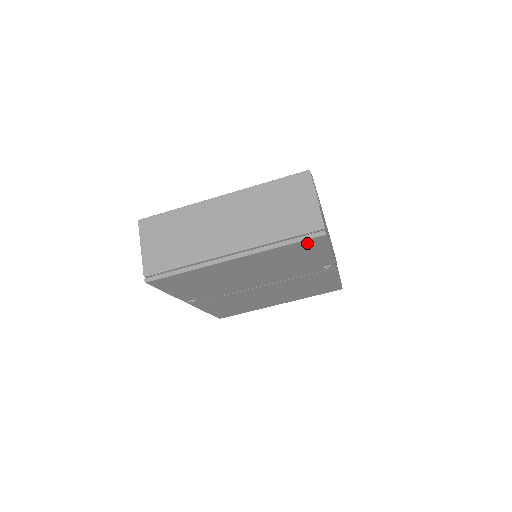
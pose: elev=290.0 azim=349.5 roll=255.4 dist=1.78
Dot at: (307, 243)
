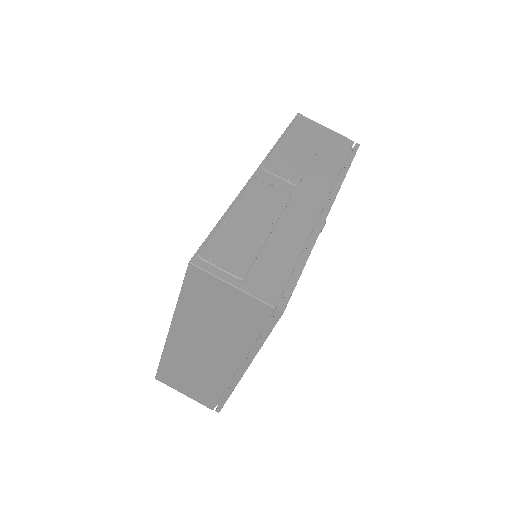
Dot at: occluded
